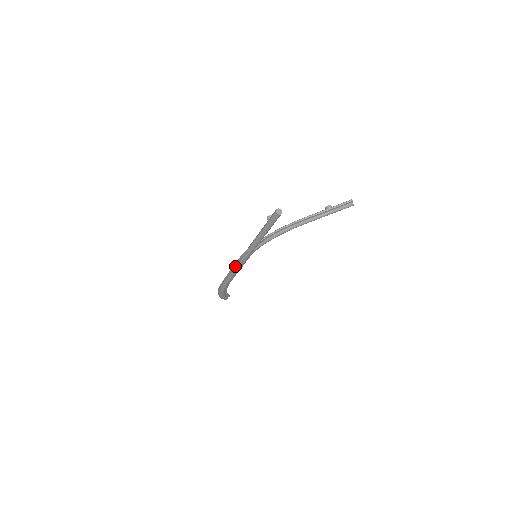
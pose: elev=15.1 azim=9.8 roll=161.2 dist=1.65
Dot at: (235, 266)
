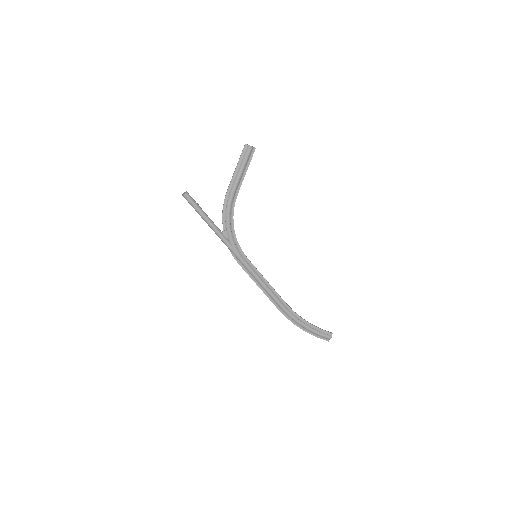
Dot at: (253, 278)
